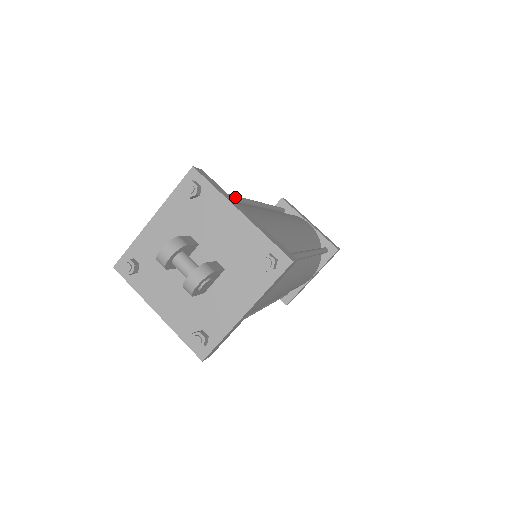
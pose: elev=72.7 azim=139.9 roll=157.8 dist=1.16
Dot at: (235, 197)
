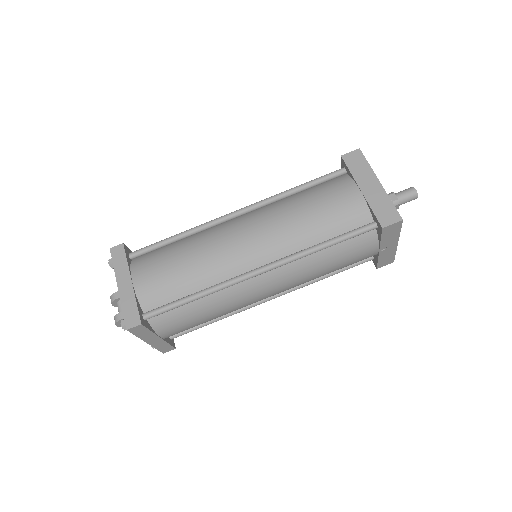
Dot at: (182, 235)
